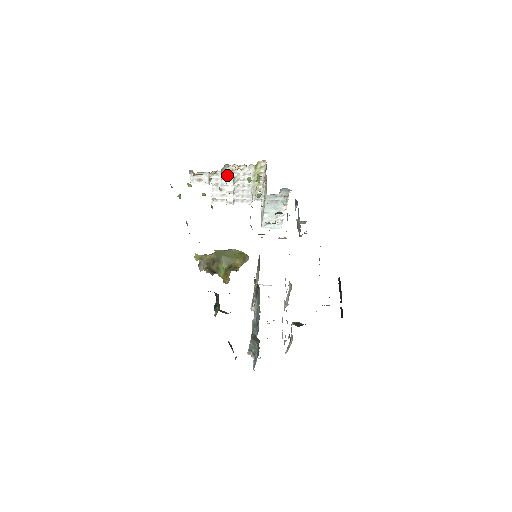
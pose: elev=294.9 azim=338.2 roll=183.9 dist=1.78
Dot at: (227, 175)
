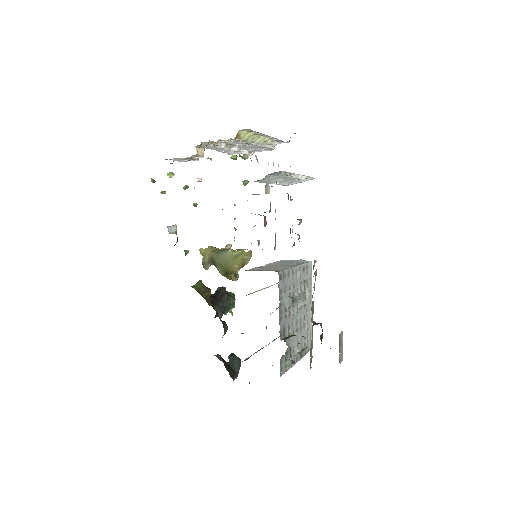
Dot at: occluded
